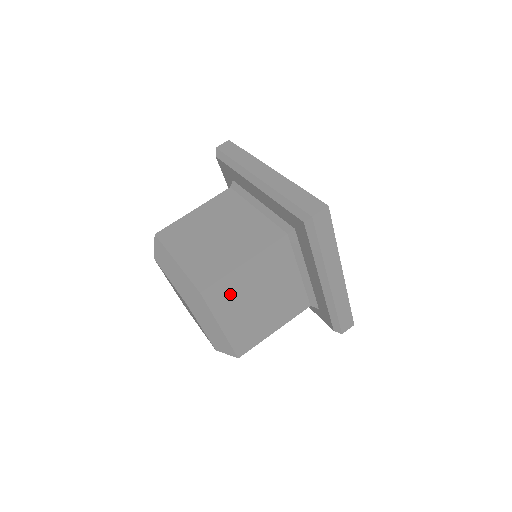
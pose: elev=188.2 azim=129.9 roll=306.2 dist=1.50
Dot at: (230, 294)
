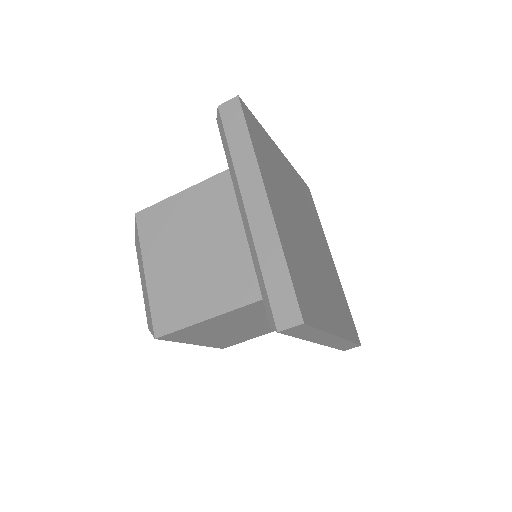
Dot at: (196, 332)
